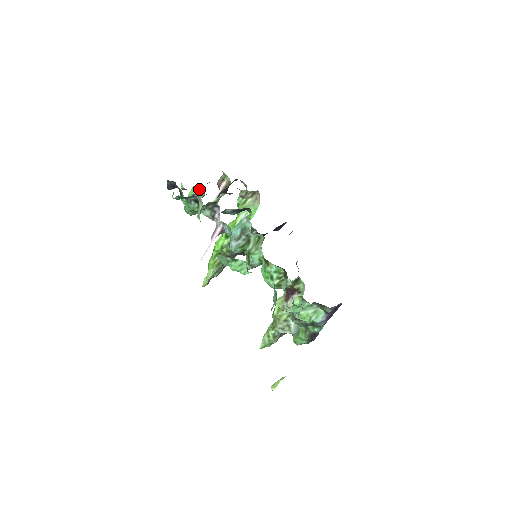
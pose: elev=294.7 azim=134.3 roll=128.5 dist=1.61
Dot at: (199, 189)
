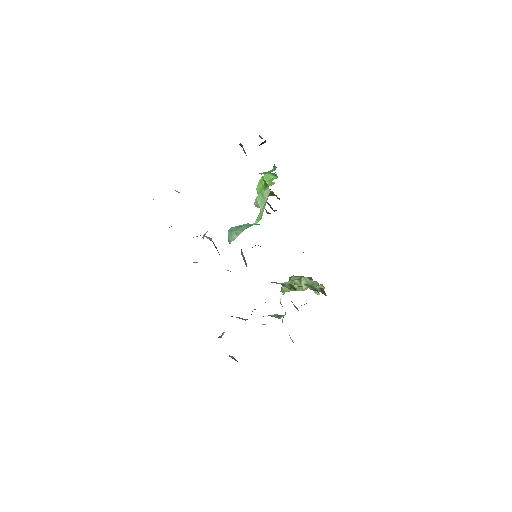
Dot at: occluded
